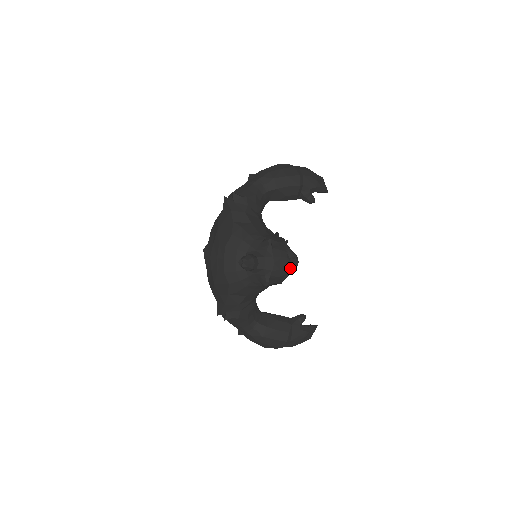
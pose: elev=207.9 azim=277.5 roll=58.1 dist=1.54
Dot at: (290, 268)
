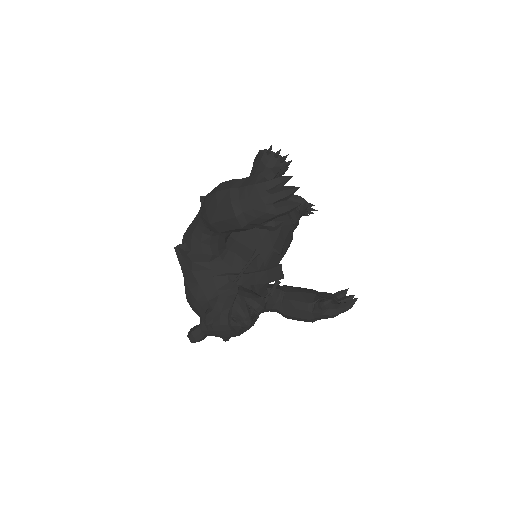
Dot at: occluded
